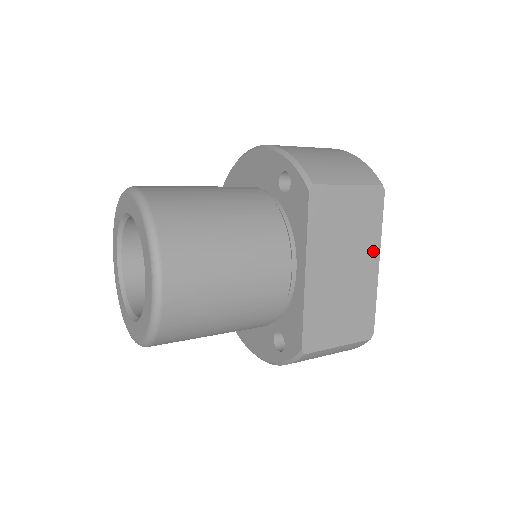
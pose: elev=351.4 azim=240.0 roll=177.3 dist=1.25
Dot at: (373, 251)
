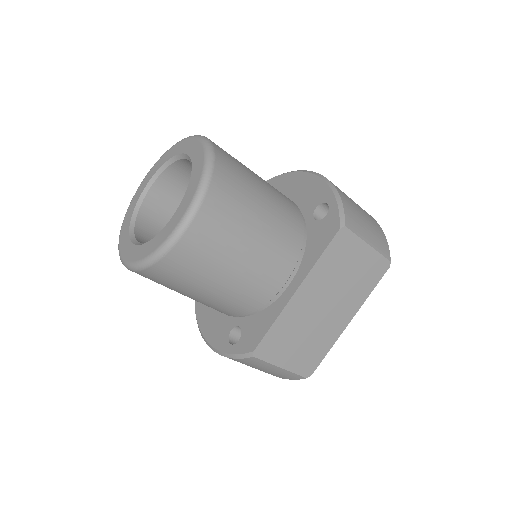
Dot at: (353, 308)
